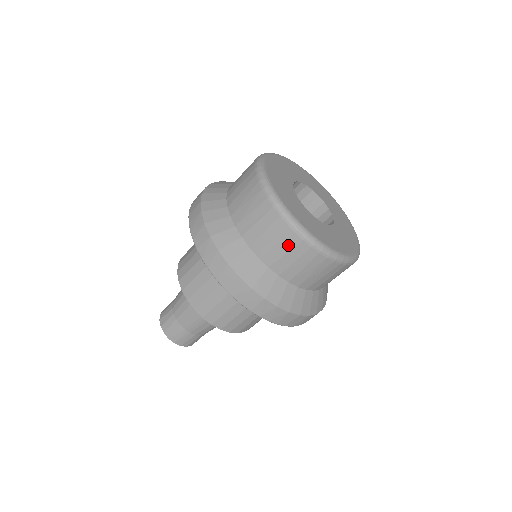
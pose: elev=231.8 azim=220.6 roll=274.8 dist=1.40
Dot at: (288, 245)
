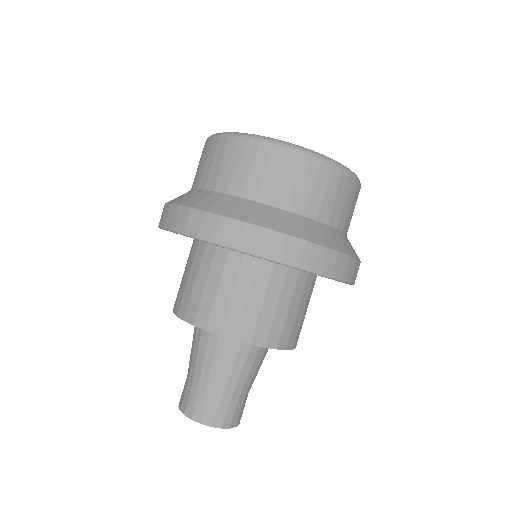
Dot at: (248, 158)
